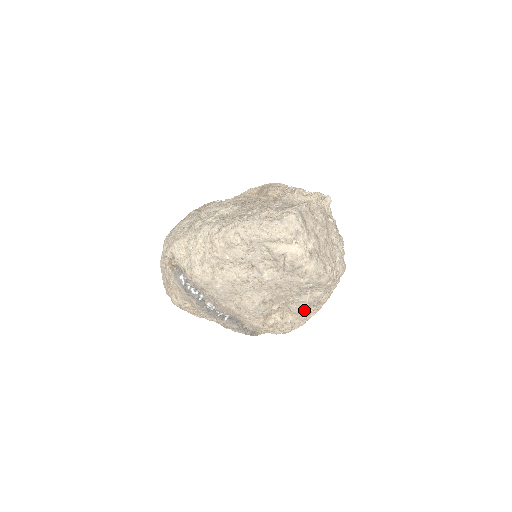
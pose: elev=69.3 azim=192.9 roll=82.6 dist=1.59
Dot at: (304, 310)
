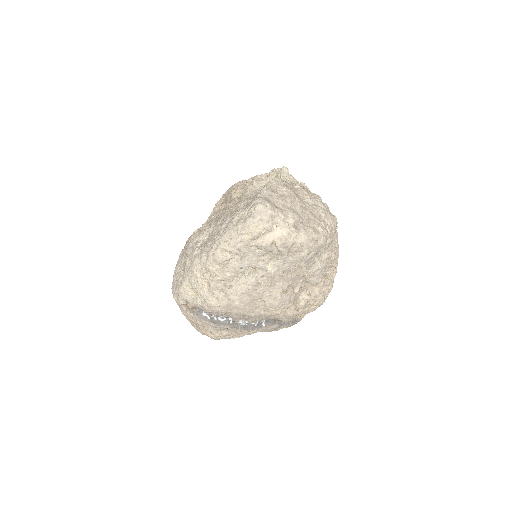
Dot at: (324, 276)
